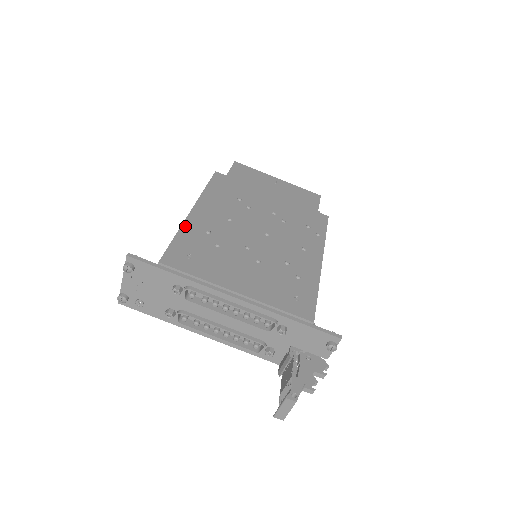
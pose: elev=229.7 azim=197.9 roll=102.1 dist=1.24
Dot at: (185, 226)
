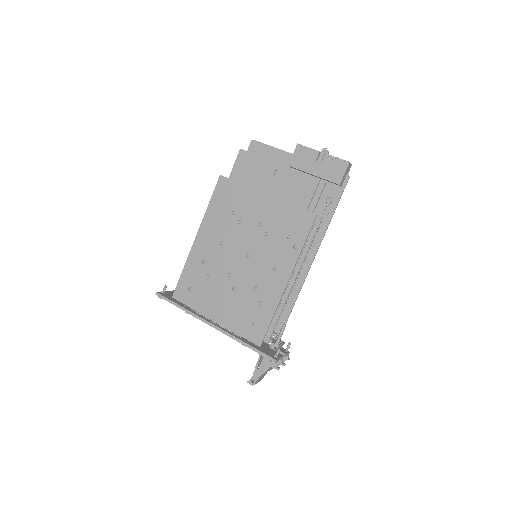
Dot at: (189, 258)
